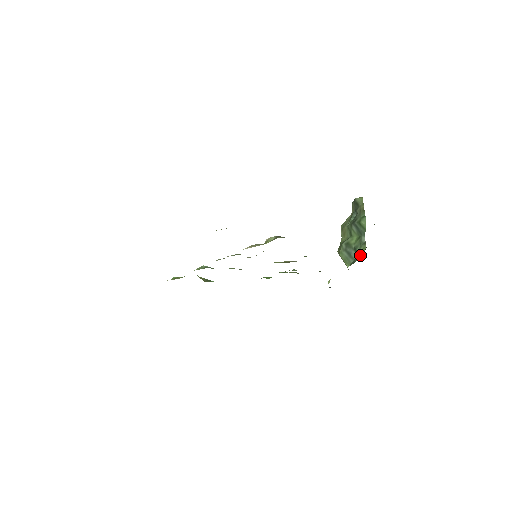
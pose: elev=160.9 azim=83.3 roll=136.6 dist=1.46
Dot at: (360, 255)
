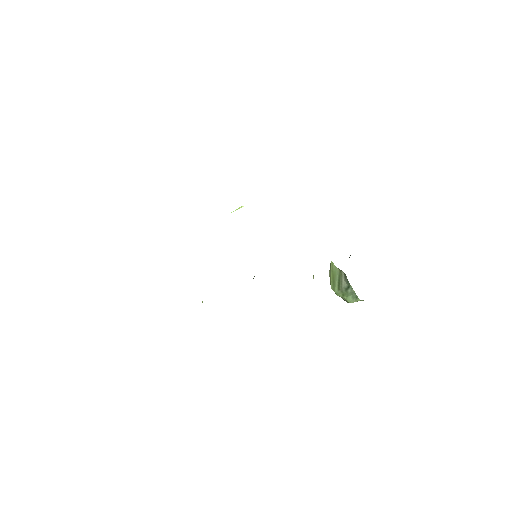
Dot at: occluded
